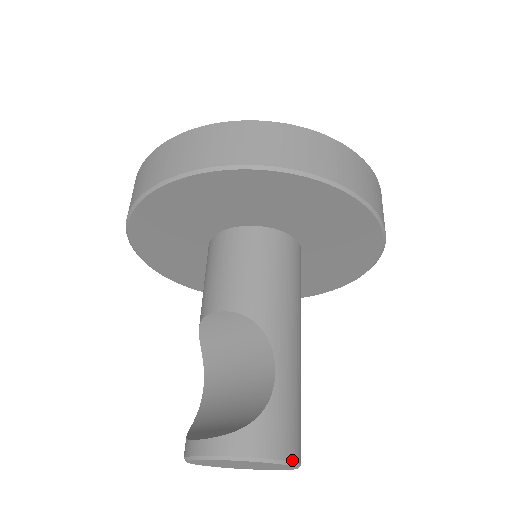
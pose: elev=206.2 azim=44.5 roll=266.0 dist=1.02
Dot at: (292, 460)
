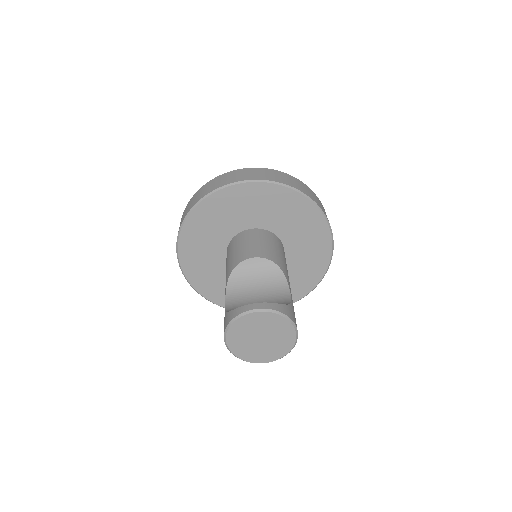
Dot at: occluded
